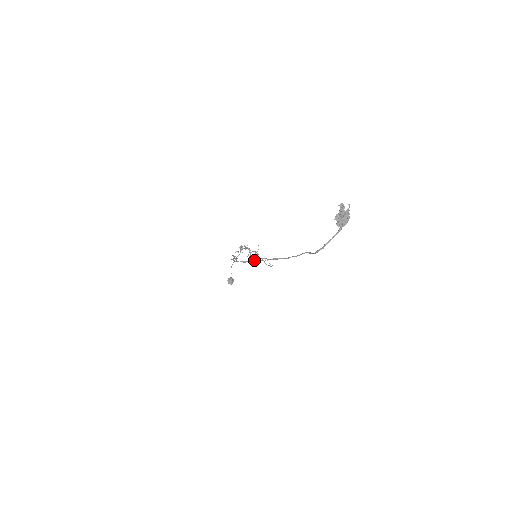
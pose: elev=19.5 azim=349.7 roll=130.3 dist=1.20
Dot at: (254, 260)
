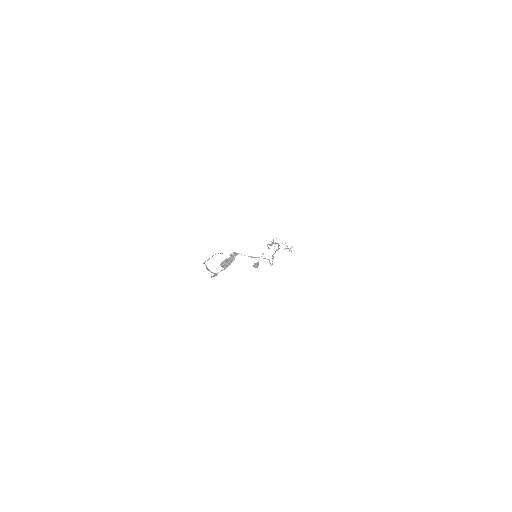
Dot at: (272, 256)
